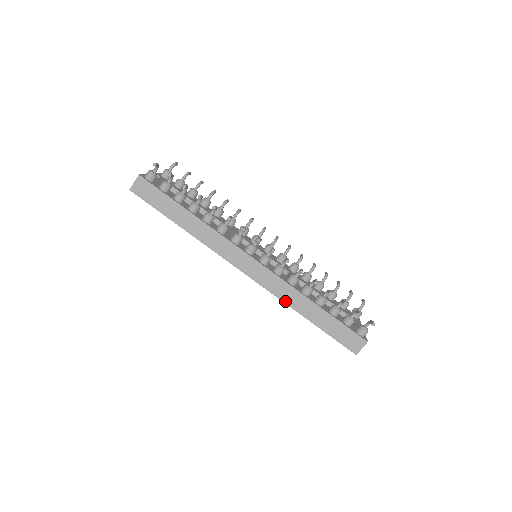
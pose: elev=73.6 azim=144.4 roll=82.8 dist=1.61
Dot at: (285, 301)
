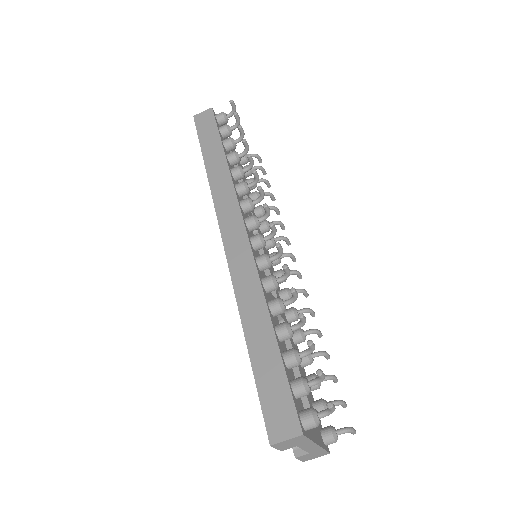
Dot at: (238, 296)
